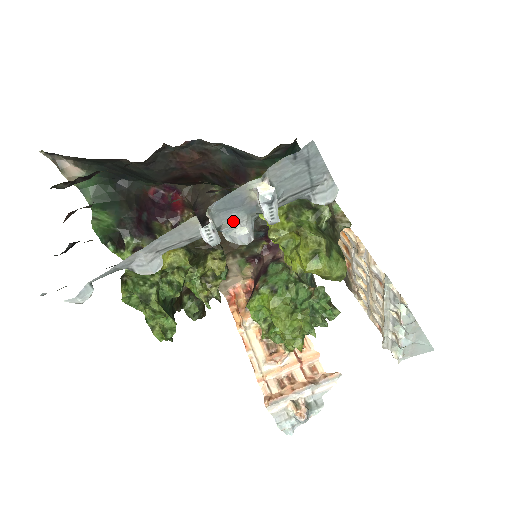
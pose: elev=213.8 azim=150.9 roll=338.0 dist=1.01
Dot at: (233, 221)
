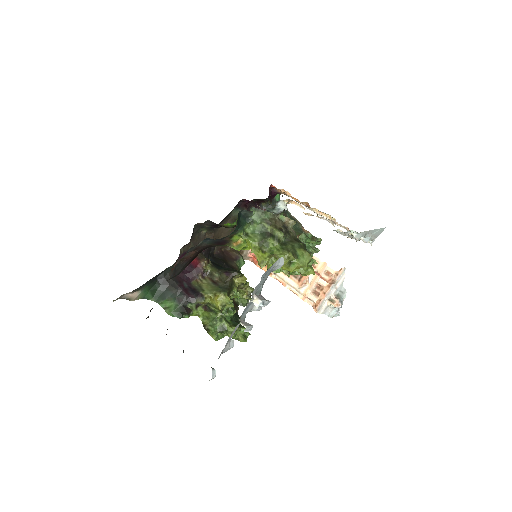
Dot at: (250, 309)
